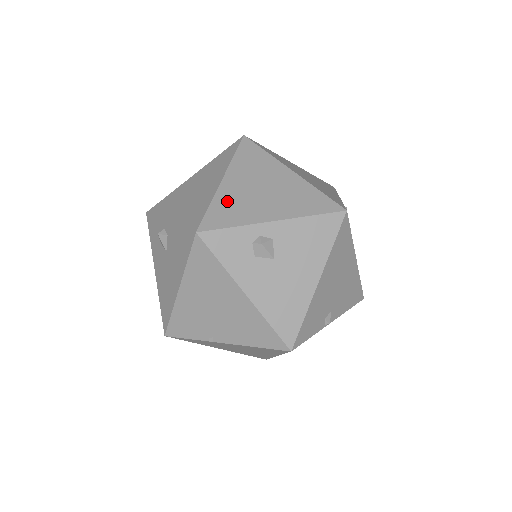
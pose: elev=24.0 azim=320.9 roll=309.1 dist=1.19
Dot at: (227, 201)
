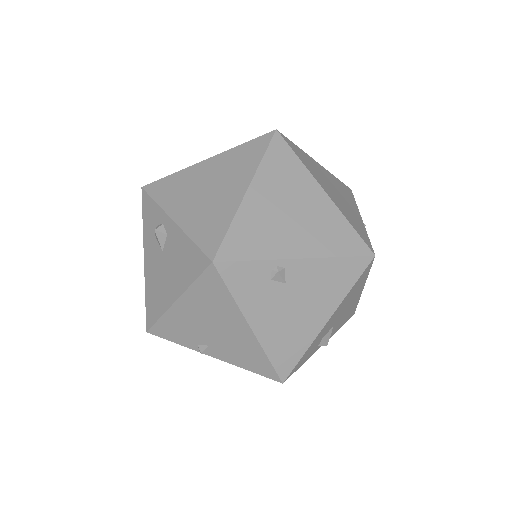
Dot at: (181, 179)
